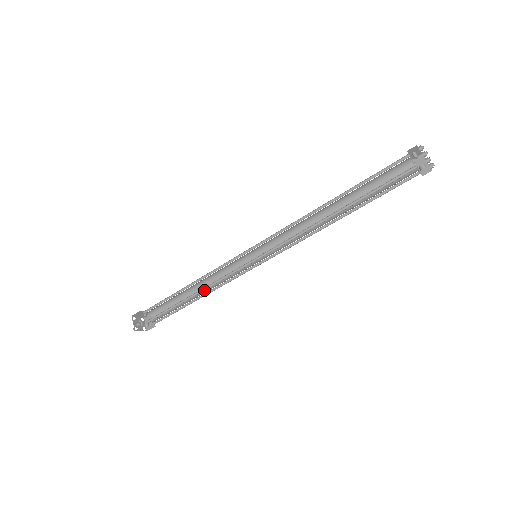
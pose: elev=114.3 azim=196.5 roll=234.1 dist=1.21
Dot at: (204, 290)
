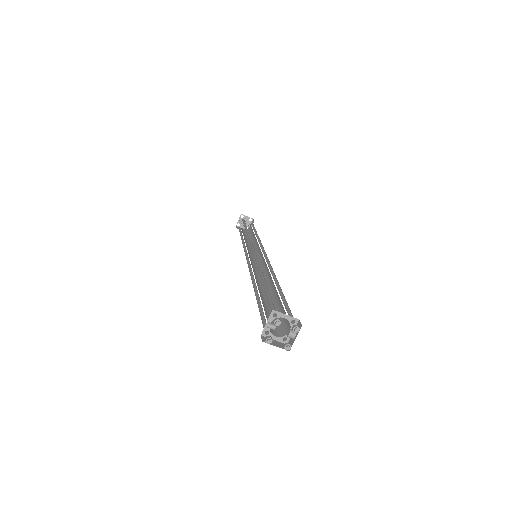
Dot at: occluded
